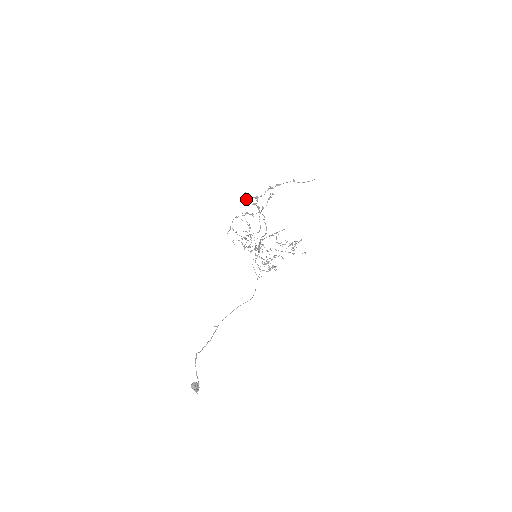
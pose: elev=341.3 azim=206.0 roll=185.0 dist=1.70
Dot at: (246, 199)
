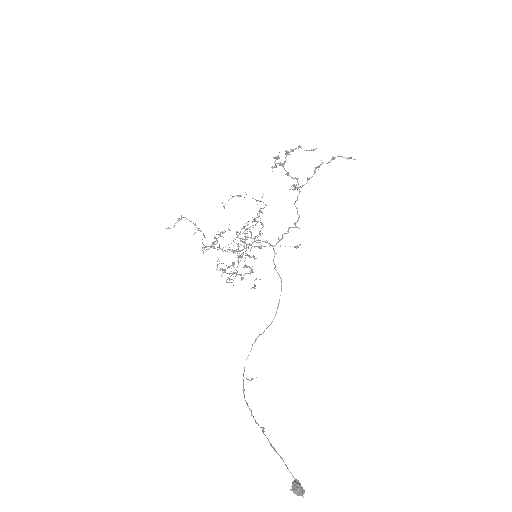
Dot at: (276, 166)
